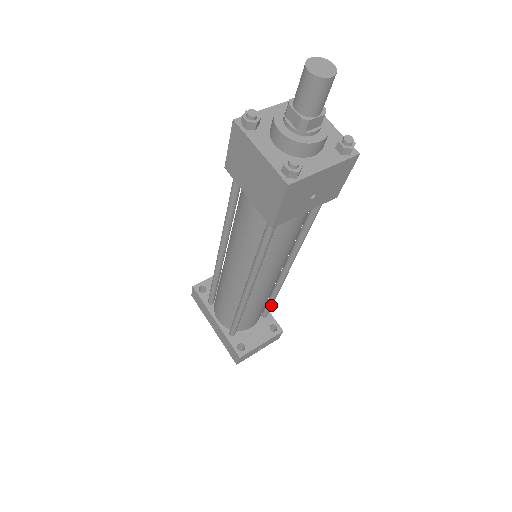
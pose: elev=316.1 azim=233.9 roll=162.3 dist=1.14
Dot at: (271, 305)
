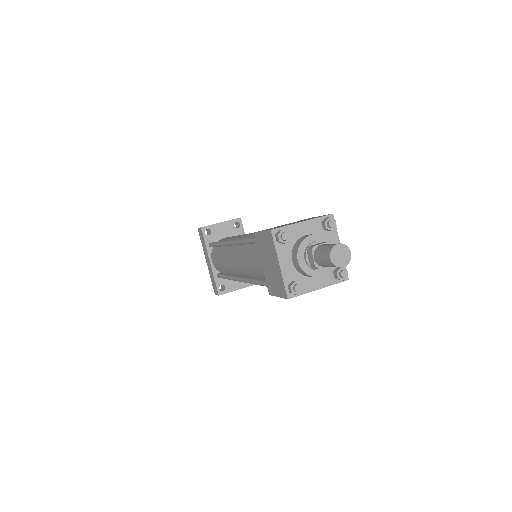
Dot at: occluded
